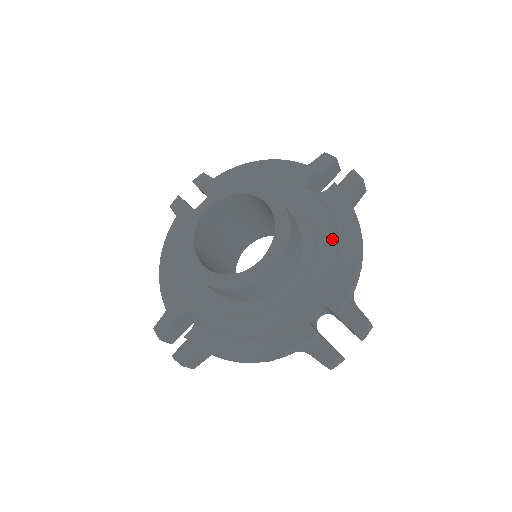
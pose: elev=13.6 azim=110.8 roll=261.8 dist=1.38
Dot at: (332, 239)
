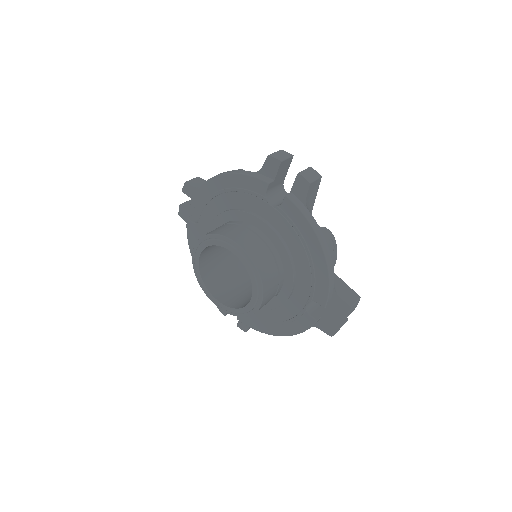
Dot at: (301, 251)
